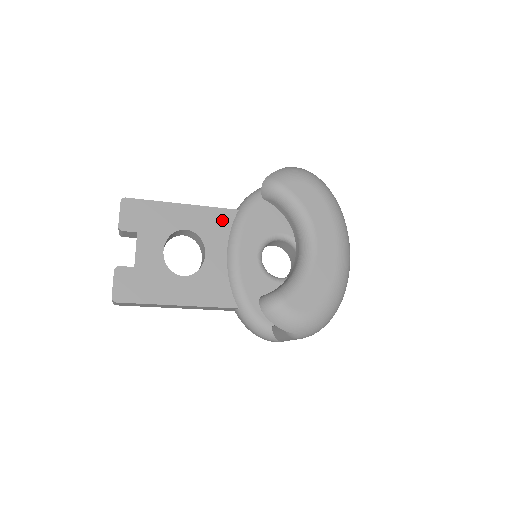
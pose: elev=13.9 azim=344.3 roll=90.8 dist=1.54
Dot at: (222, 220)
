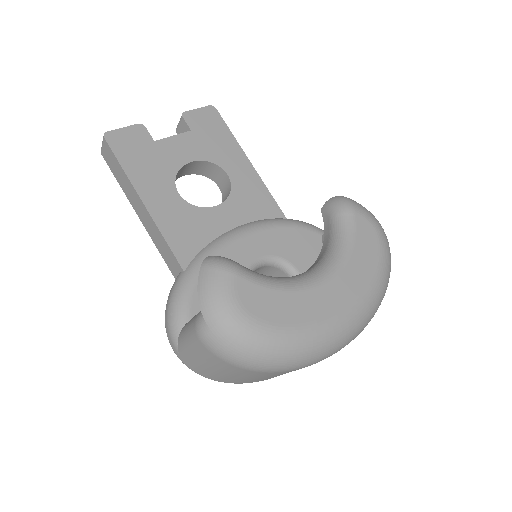
Dot at: (264, 206)
